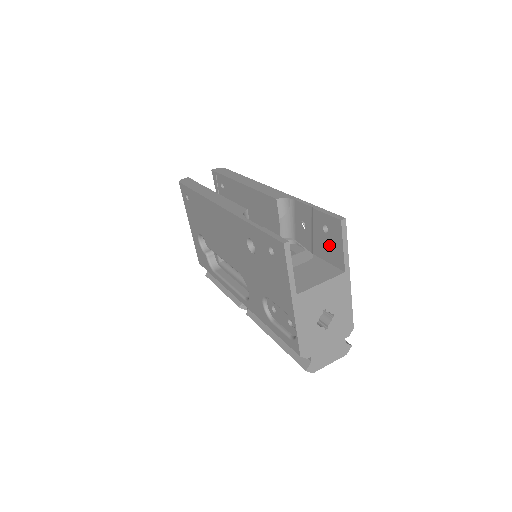
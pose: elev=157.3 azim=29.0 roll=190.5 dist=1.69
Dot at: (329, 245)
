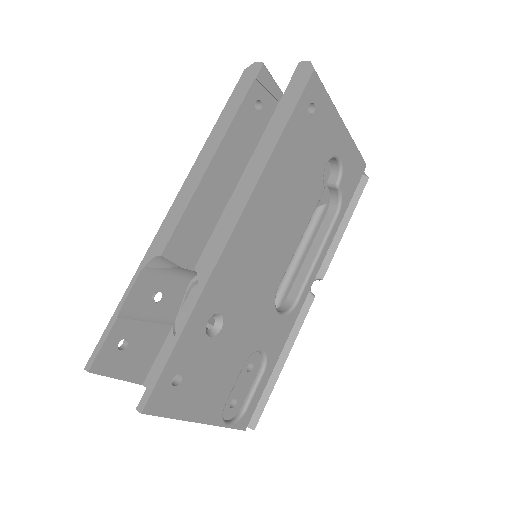
Dot at: occluded
